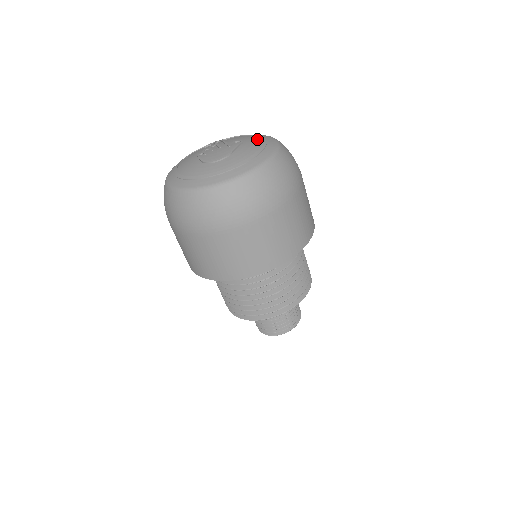
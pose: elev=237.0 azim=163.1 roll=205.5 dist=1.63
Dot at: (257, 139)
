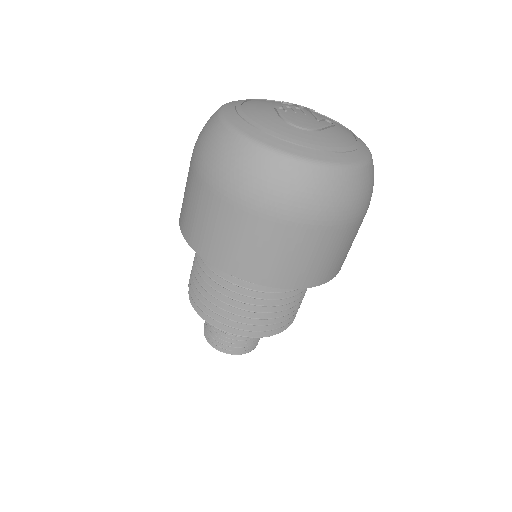
Dot at: (349, 132)
